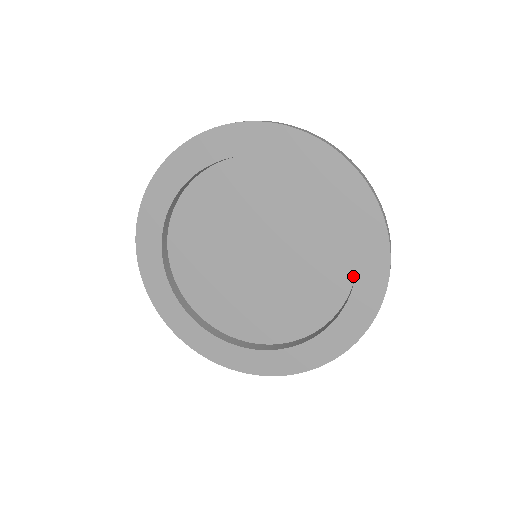
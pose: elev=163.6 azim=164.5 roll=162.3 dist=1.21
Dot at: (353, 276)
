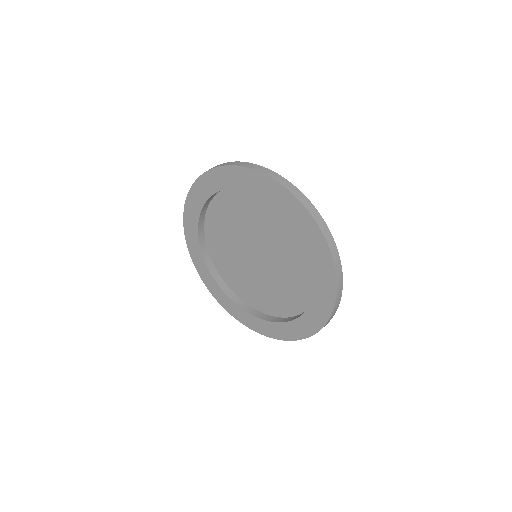
Dot at: (307, 308)
